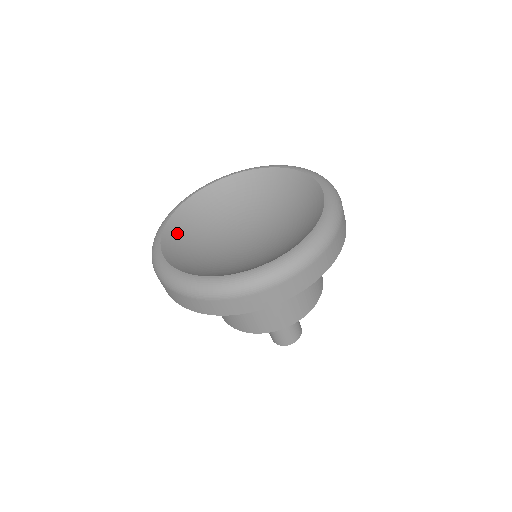
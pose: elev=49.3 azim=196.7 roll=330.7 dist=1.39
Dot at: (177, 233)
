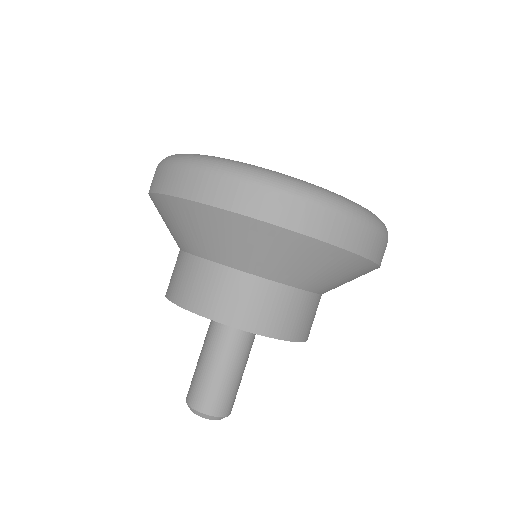
Dot at: occluded
